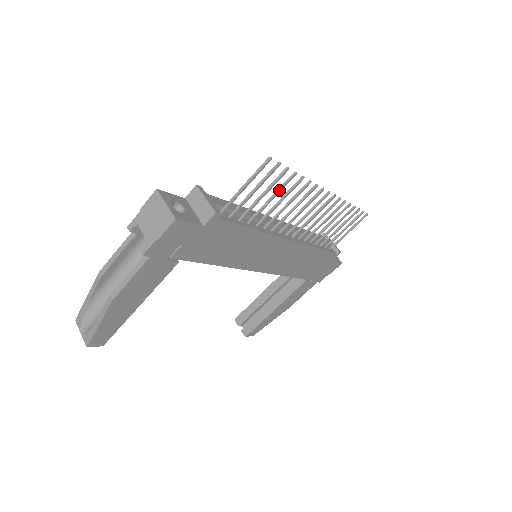
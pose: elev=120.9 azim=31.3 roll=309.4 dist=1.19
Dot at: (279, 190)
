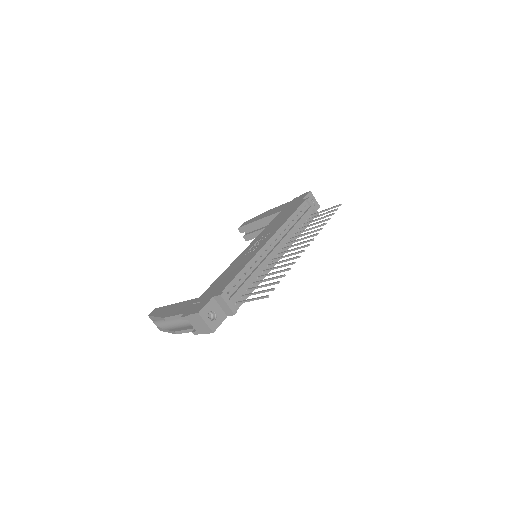
Dot at: (273, 279)
